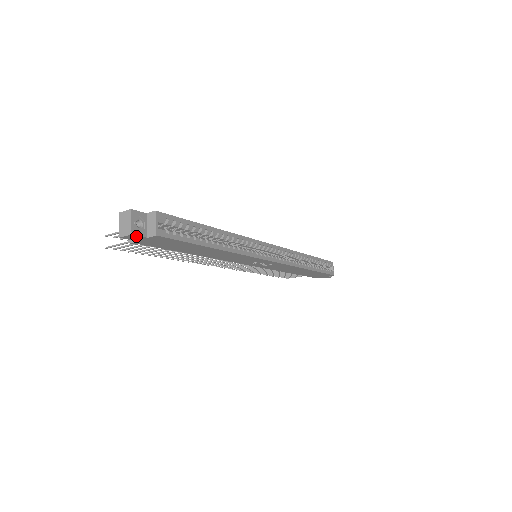
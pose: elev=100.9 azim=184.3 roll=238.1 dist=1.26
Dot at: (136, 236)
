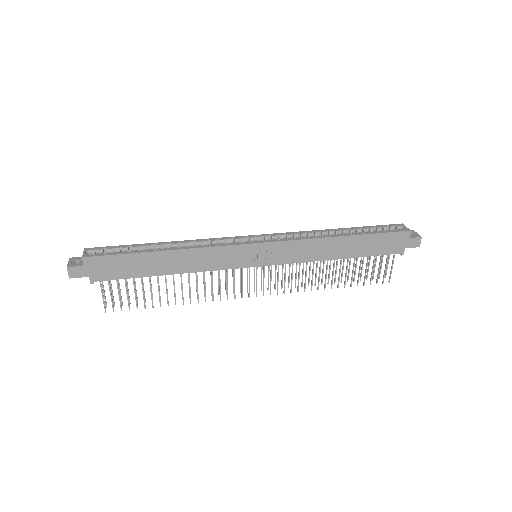
Dot at: (74, 268)
